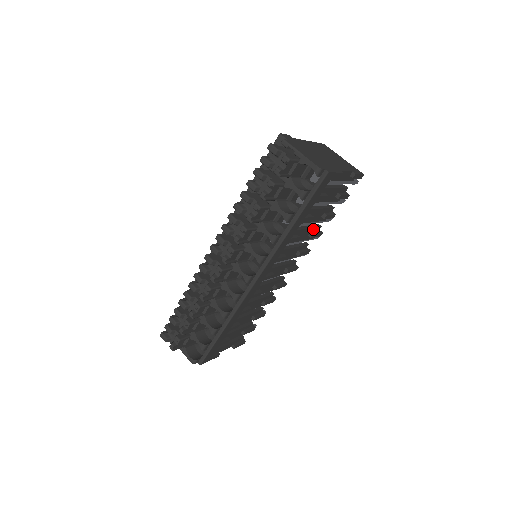
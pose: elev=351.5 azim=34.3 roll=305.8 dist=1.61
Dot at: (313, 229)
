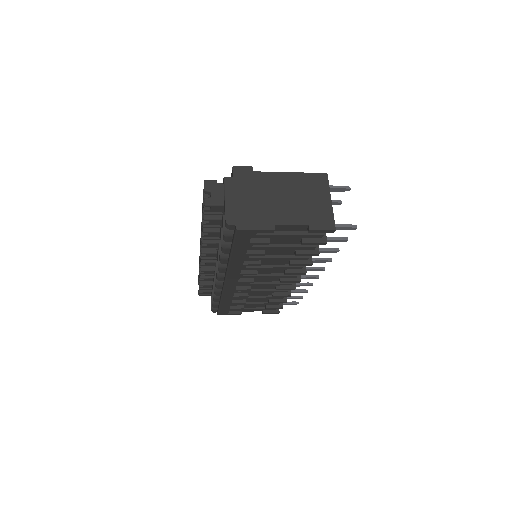
Dot at: (293, 258)
